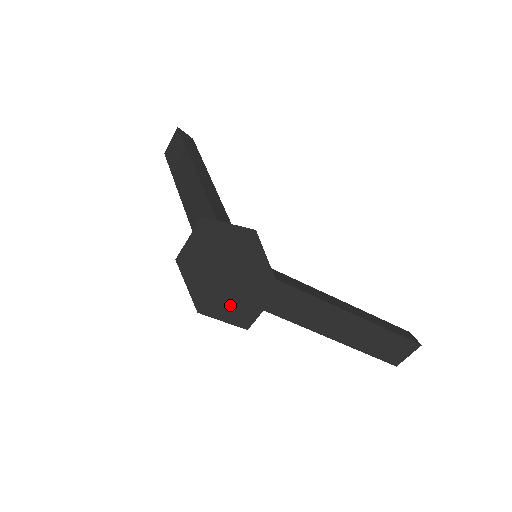
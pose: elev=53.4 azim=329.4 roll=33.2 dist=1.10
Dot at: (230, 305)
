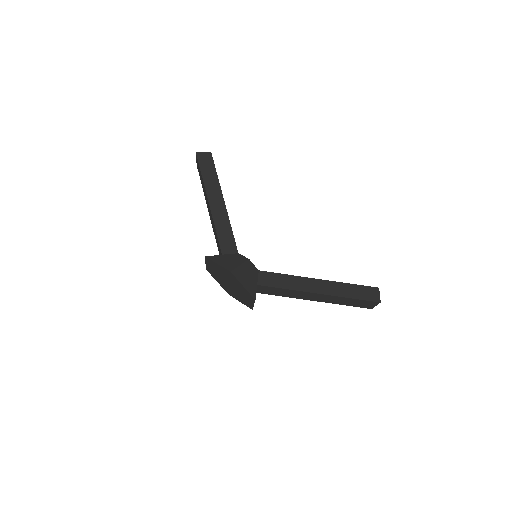
Dot at: (239, 297)
